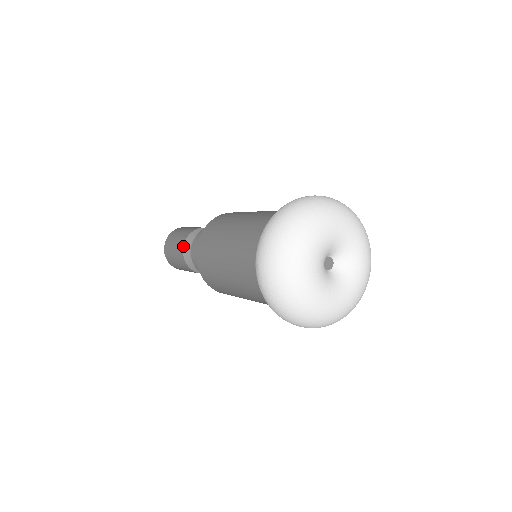
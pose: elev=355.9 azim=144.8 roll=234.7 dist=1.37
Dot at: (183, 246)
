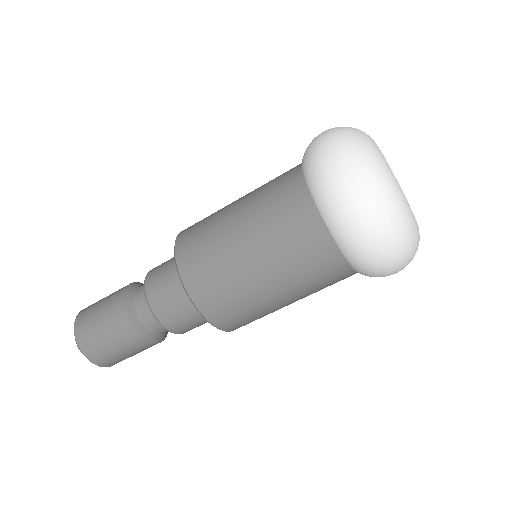
Dot at: (123, 294)
